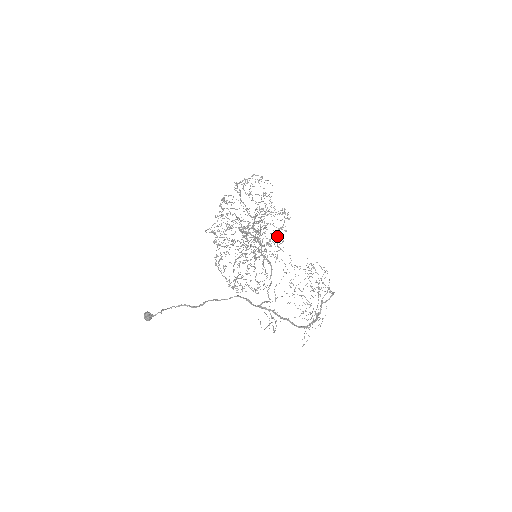
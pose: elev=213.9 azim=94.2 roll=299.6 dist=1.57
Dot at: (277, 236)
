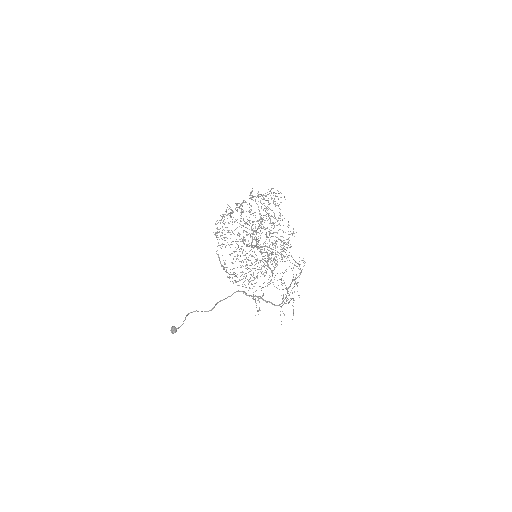
Dot at: (283, 250)
